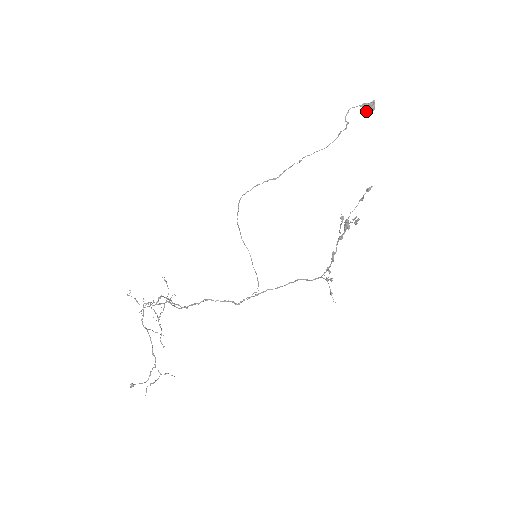
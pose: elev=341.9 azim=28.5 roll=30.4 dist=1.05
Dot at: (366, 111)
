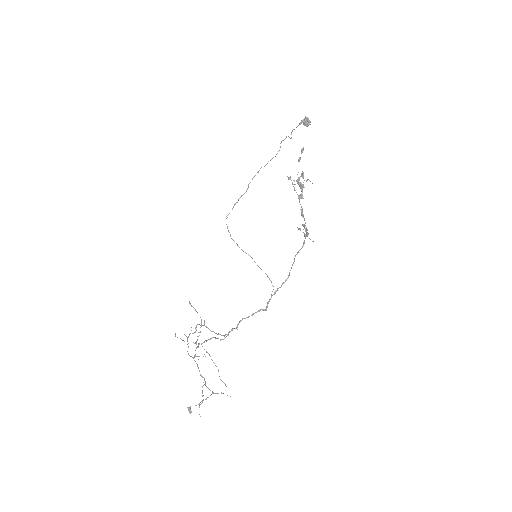
Dot at: (306, 126)
